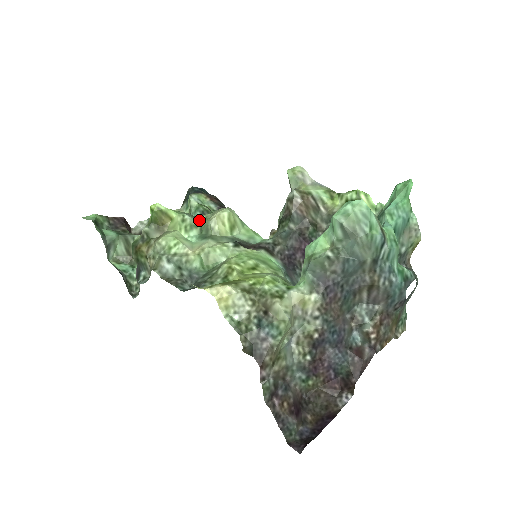
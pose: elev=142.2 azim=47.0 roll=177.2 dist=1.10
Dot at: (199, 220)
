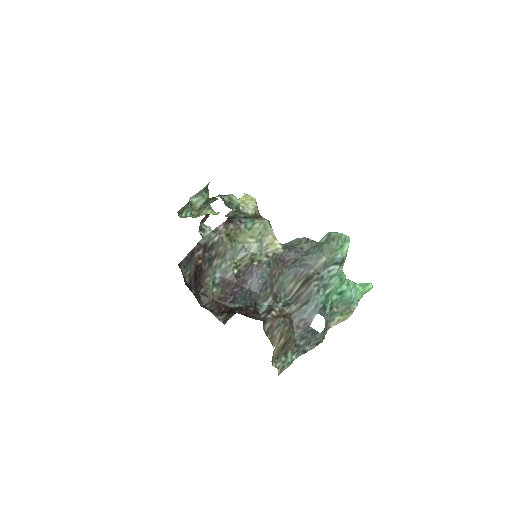
Dot at: occluded
